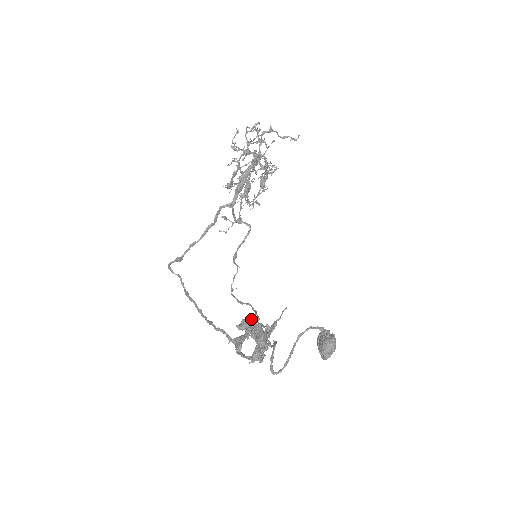
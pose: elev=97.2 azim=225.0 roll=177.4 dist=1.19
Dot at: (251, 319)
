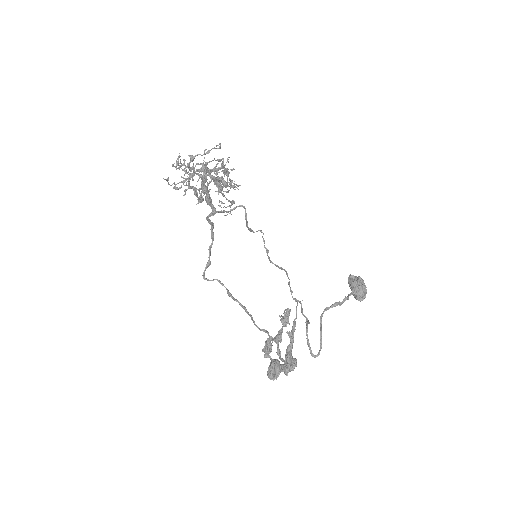
Dot at: (268, 347)
